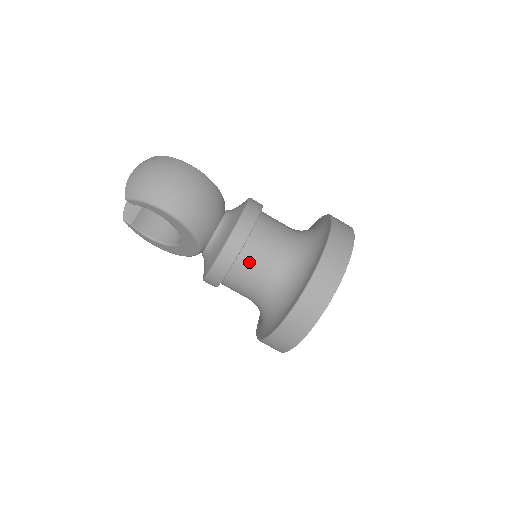
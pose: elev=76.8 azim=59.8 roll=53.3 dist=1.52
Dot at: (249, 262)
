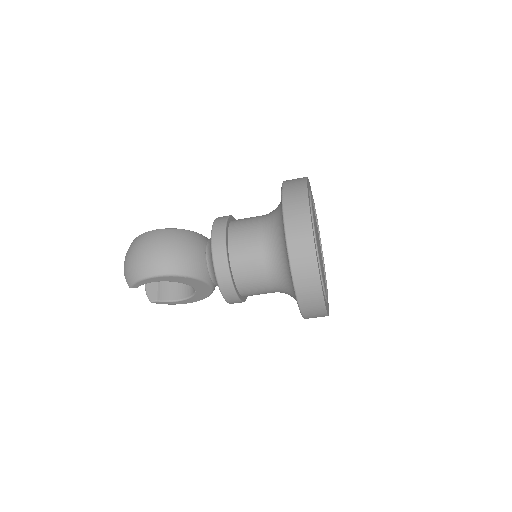
Dot at: (242, 266)
